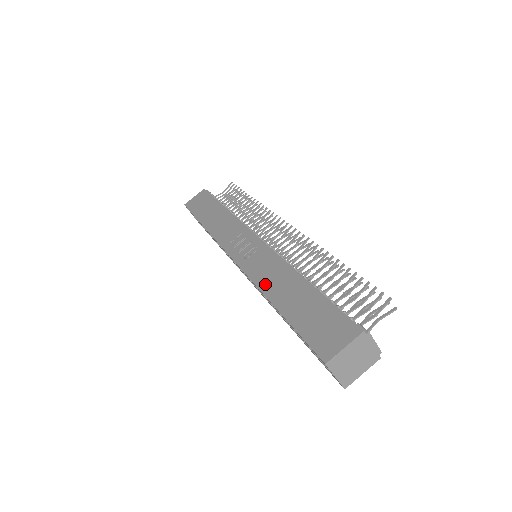
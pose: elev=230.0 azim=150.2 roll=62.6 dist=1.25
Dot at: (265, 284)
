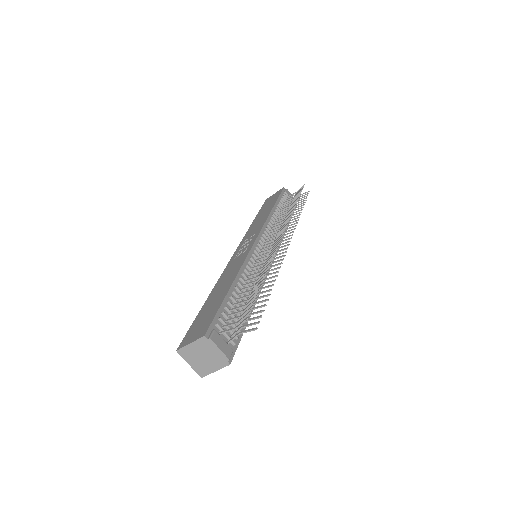
Dot at: (220, 280)
